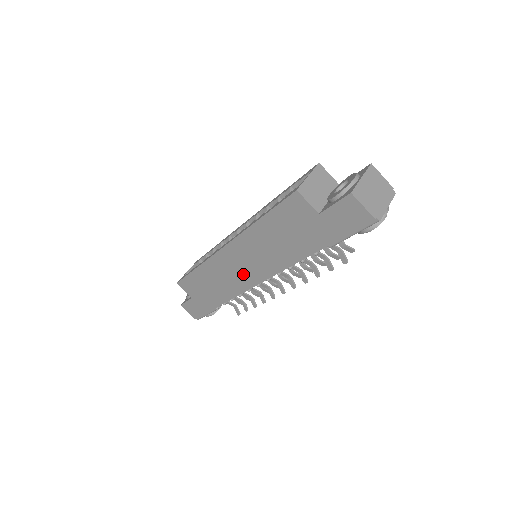
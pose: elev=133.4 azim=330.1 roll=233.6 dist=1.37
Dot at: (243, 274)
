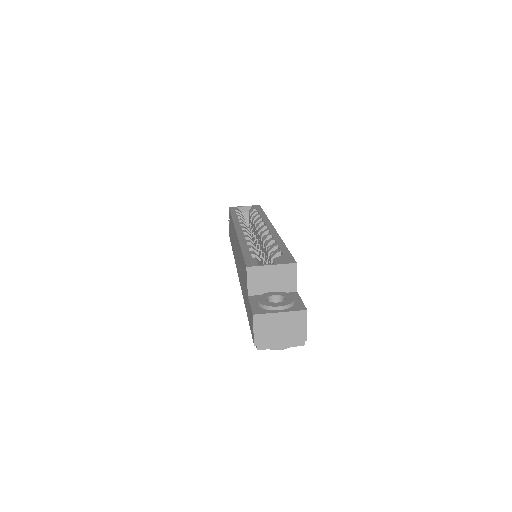
Dot at: occluded
